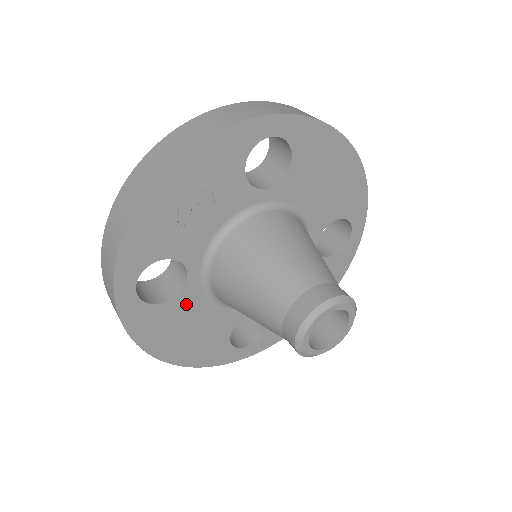
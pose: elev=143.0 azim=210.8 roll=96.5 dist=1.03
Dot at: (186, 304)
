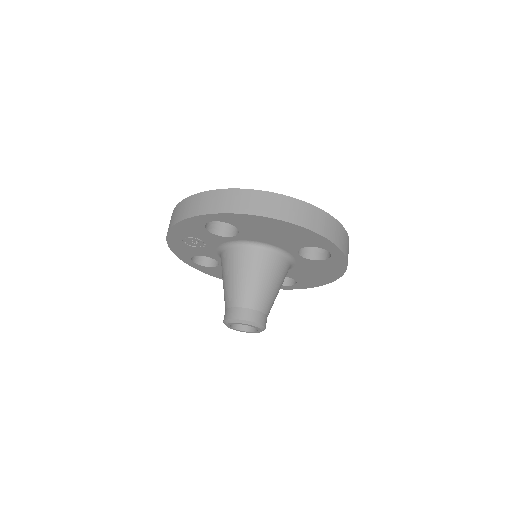
Dot at: occluded
